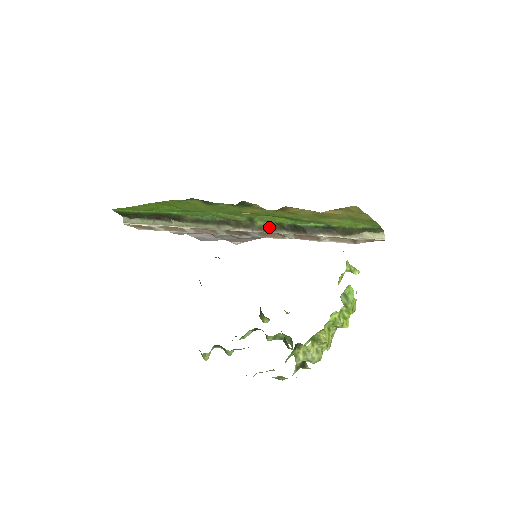
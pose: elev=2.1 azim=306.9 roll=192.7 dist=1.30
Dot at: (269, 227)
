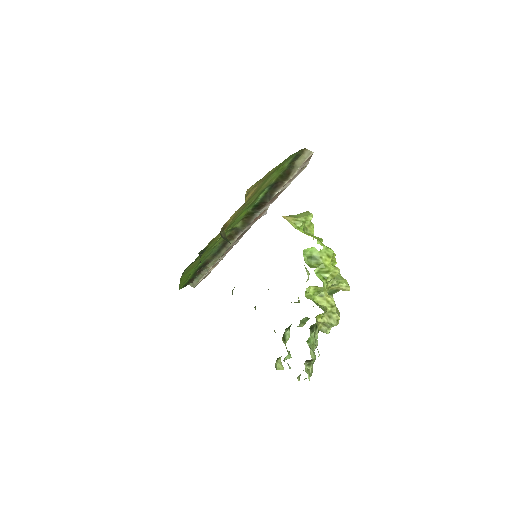
Dot at: (246, 221)
